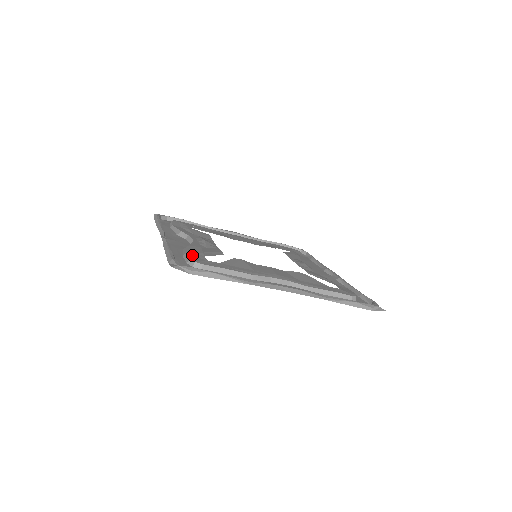
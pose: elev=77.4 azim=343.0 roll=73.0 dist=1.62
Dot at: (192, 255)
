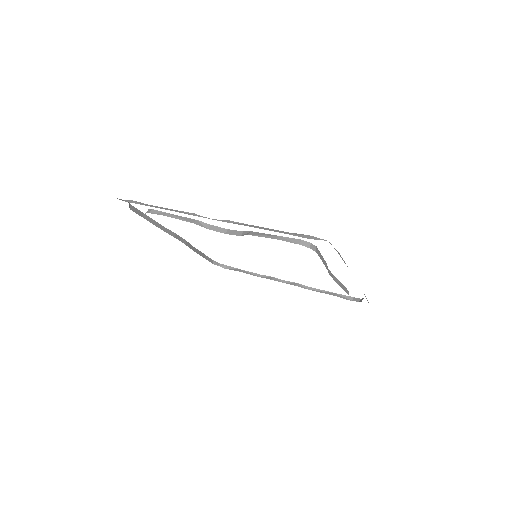
Dot at: occluded
